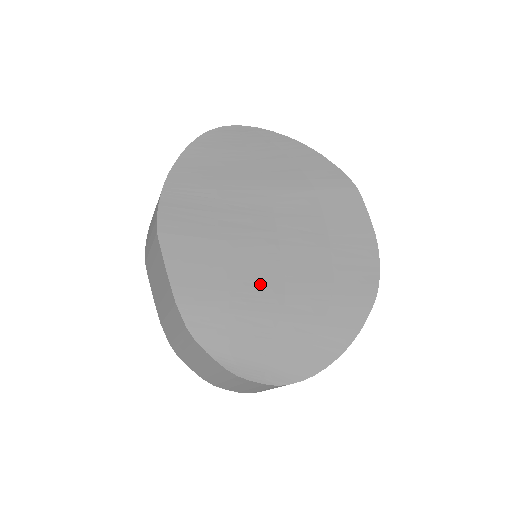
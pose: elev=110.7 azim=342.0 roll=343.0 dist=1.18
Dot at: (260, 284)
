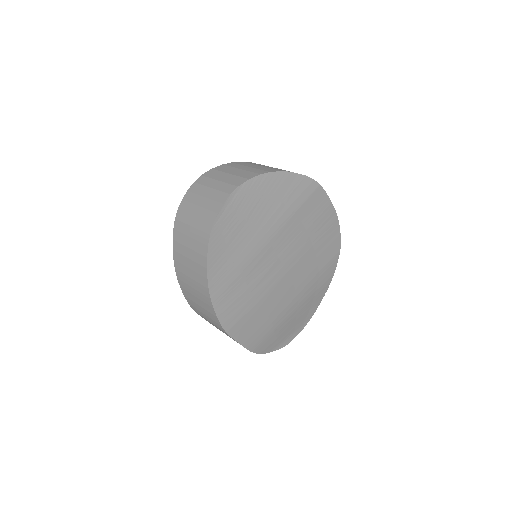
Dot at: (284, 304)
